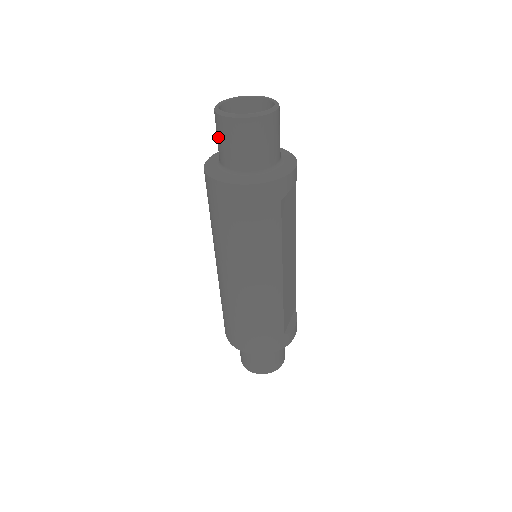
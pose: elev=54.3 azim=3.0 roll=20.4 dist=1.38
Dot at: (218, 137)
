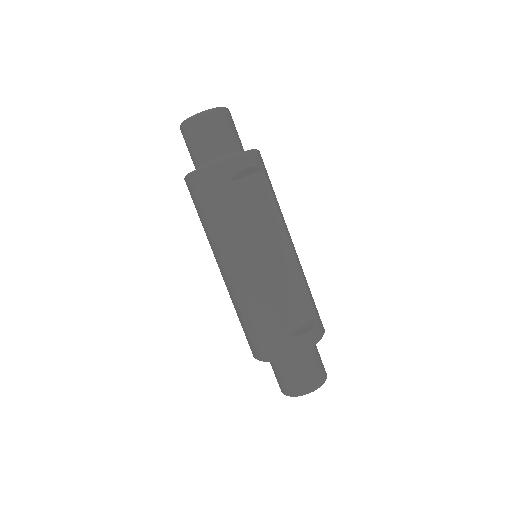
Dot at: occluded
